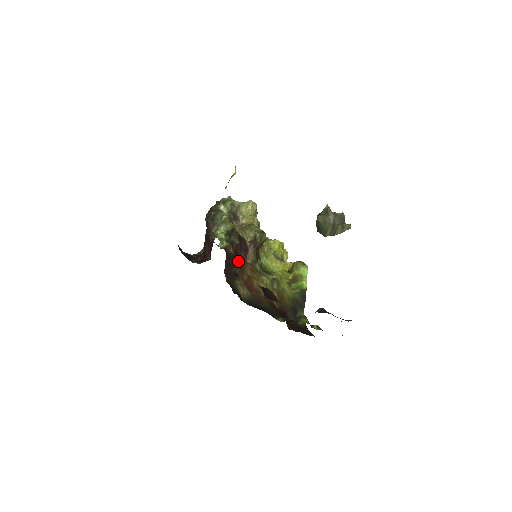
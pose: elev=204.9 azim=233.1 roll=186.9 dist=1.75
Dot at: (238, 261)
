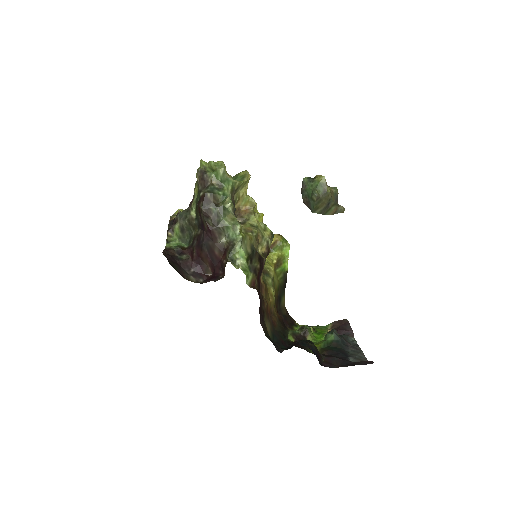
Dot at: occluded
